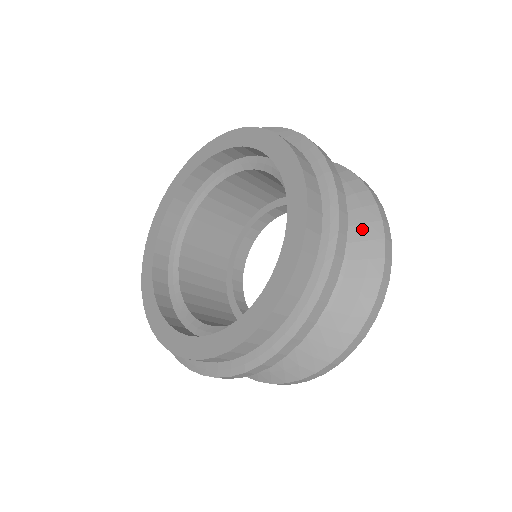
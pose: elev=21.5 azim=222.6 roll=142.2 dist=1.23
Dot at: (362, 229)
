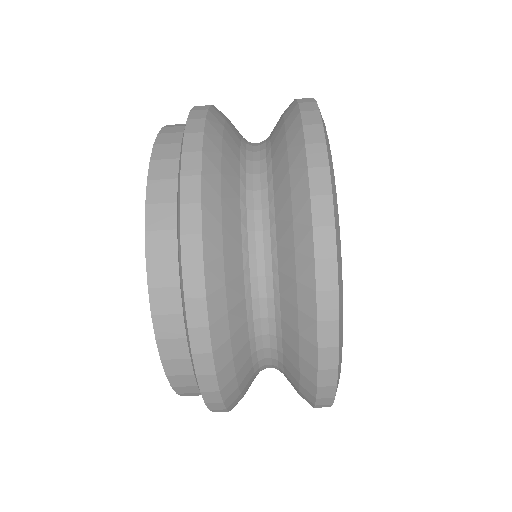
Dot at: occluded
